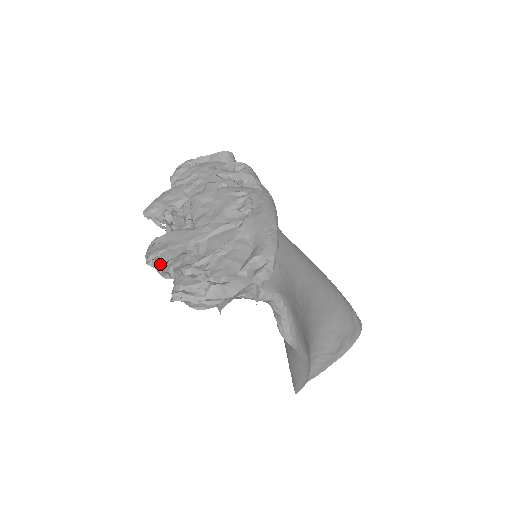
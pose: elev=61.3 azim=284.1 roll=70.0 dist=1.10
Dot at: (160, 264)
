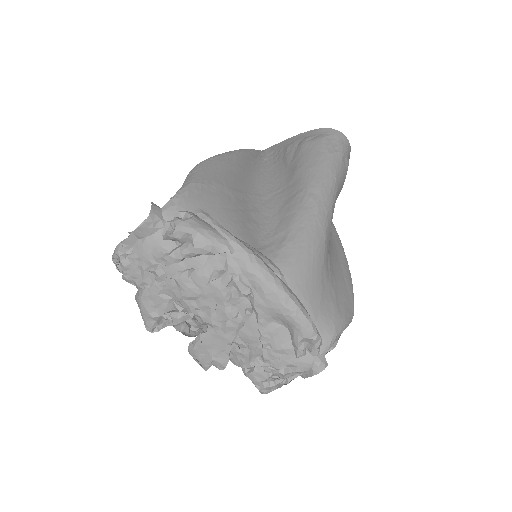
Dot at: occluded
